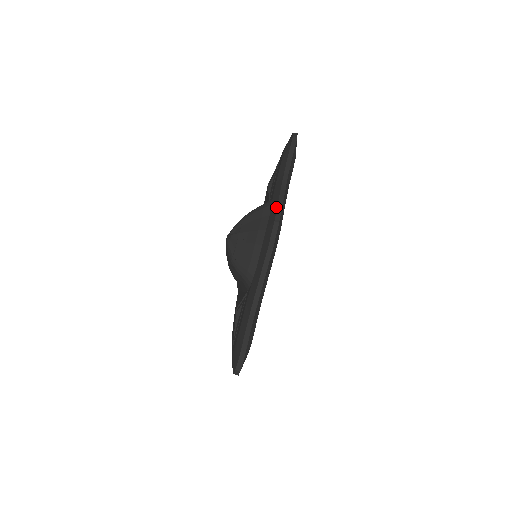
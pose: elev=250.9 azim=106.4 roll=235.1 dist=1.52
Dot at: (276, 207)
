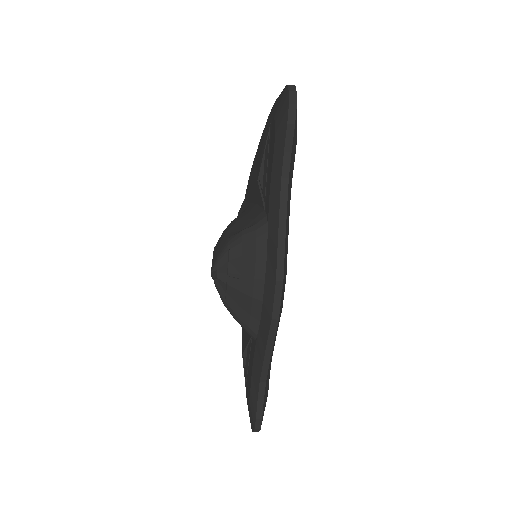
Dot at: (275, 251)
